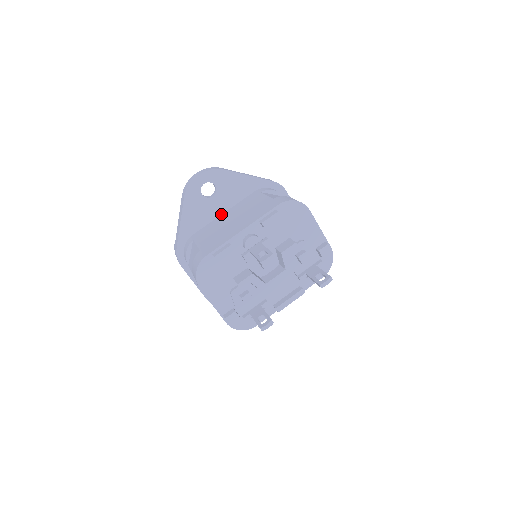
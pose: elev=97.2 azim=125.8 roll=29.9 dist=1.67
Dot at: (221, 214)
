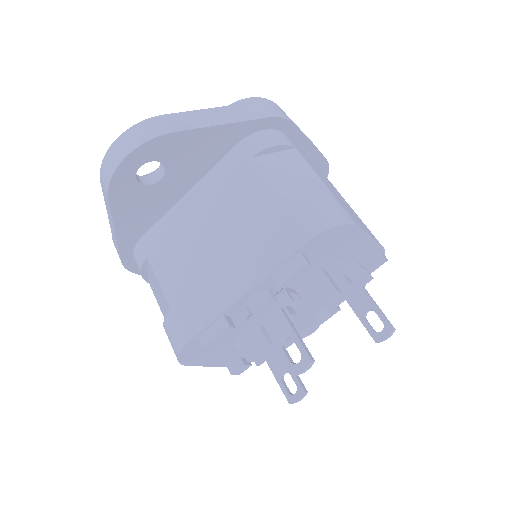
Dot at: (182, 196)
